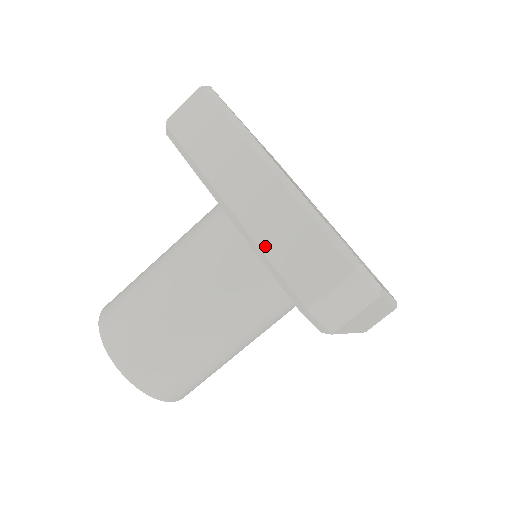
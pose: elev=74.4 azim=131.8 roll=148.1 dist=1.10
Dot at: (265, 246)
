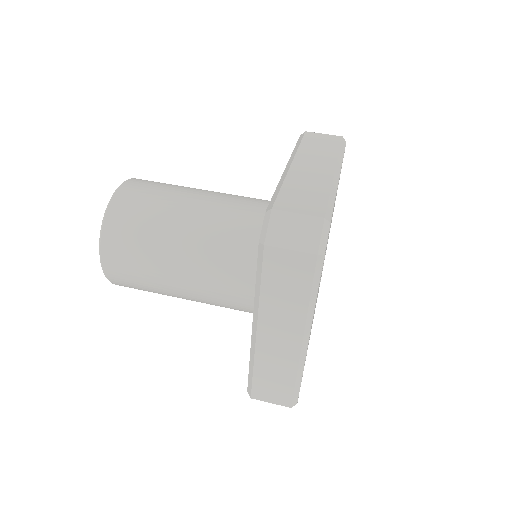
Dot at: (288, 181)
